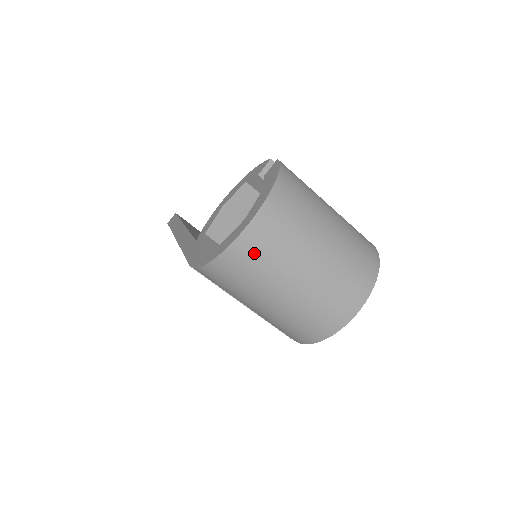
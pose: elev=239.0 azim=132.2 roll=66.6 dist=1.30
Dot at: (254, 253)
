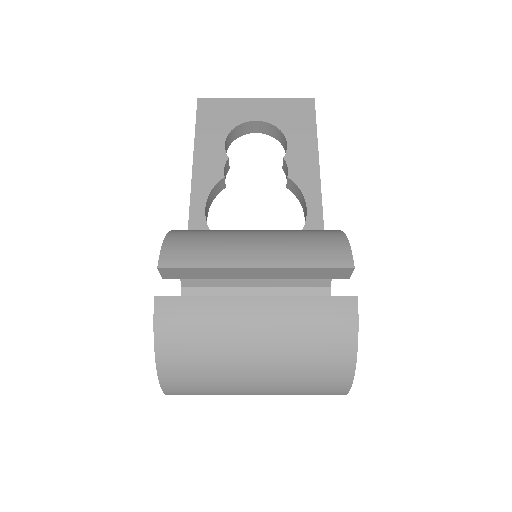
Dot at: occluded
